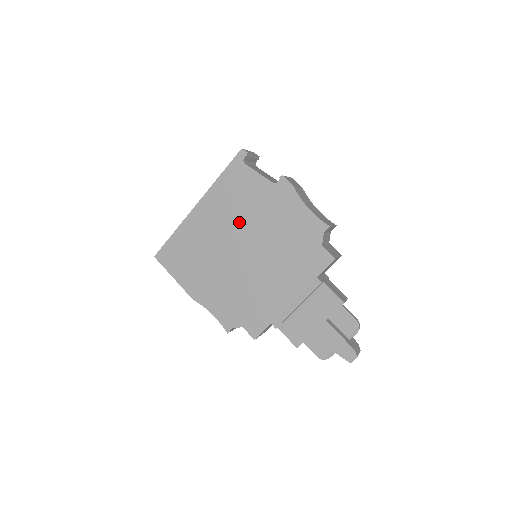
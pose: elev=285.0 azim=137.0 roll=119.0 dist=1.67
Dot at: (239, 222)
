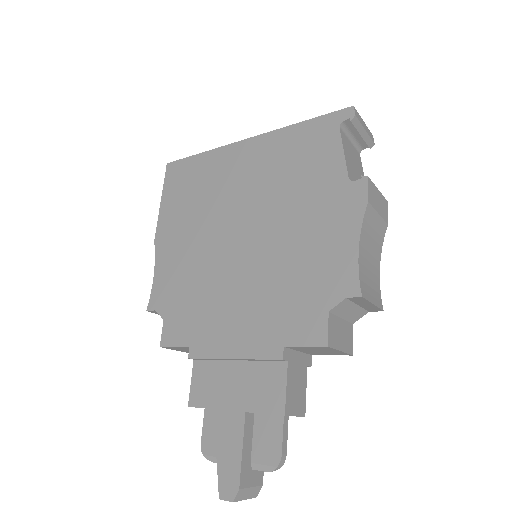
Dot at: (269, 195)
